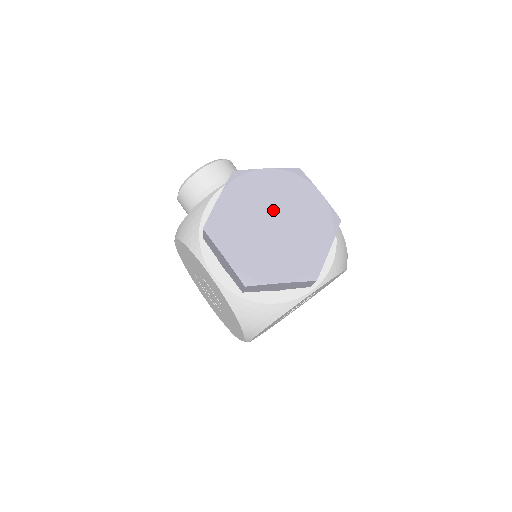
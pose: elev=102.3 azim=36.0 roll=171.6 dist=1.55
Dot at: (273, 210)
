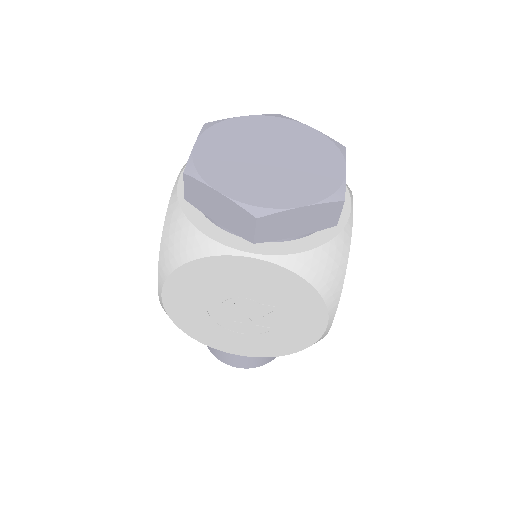
Dot at: (282, 150)
